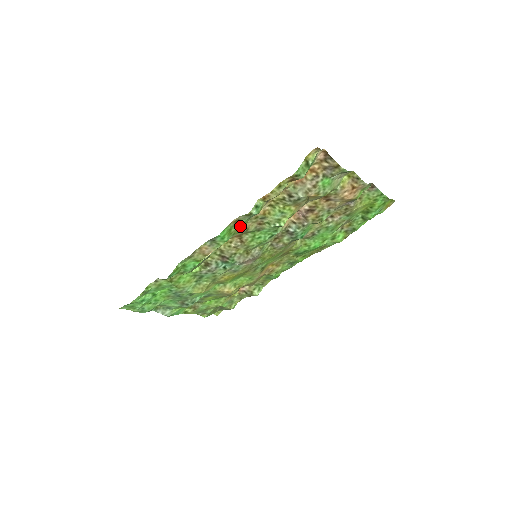
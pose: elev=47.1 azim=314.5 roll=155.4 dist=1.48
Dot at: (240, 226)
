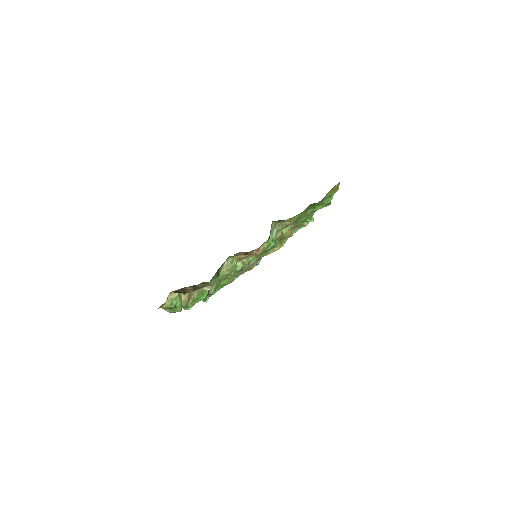
Dot at: (200, 295)
